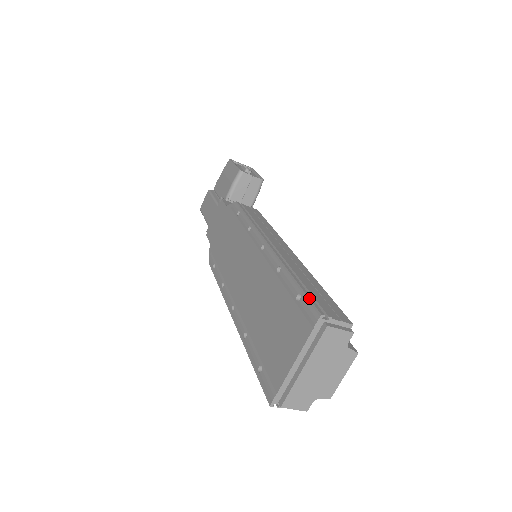
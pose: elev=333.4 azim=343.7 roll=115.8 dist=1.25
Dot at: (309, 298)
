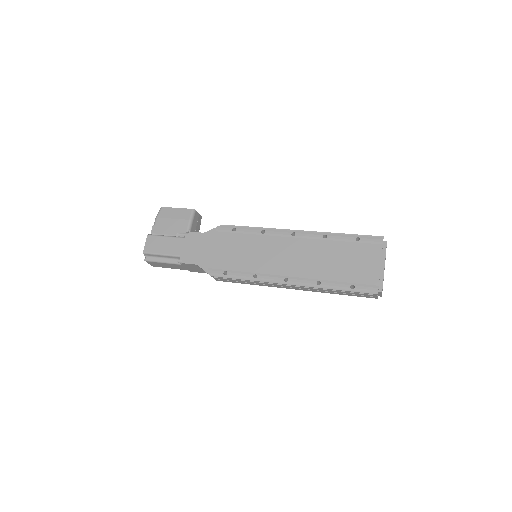
Dot at: (367, 235)
